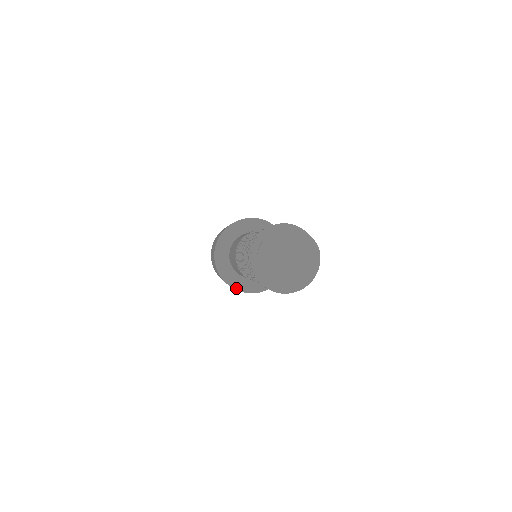
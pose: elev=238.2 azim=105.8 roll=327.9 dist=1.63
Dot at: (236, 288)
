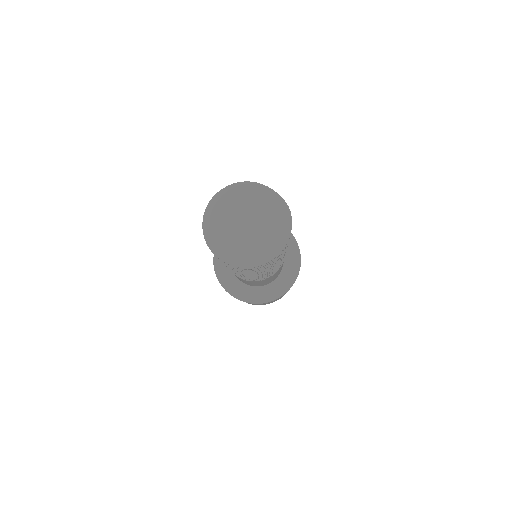
Dot at: (240, 298)
